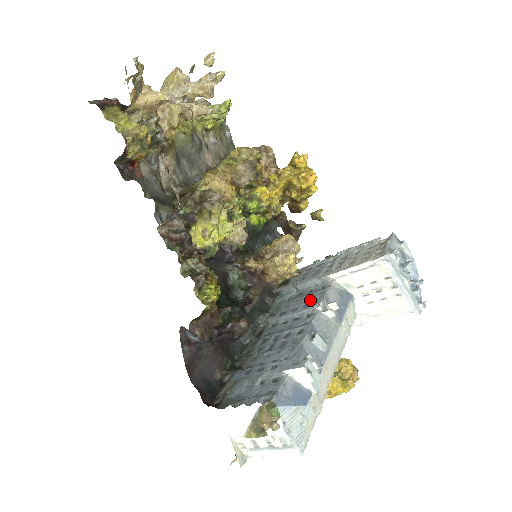
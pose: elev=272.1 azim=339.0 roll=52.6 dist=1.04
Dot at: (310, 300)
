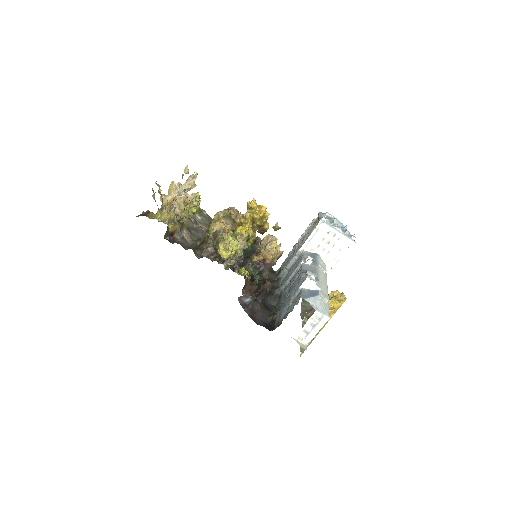
Dot at: occluded
